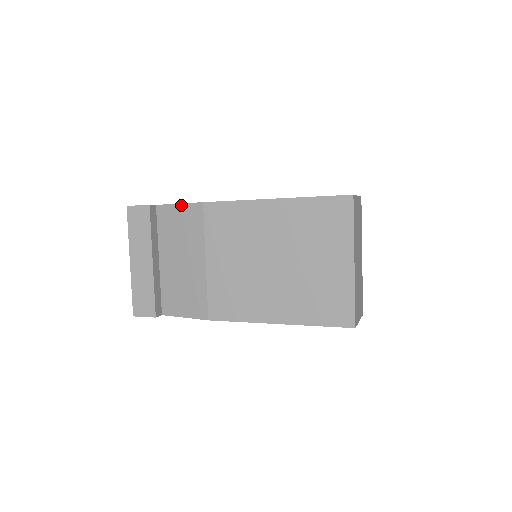
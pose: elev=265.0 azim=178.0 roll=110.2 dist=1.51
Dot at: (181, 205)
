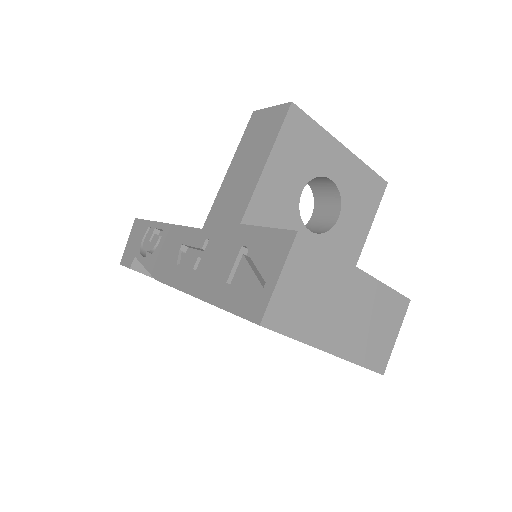
Dot at: (147, 270)
